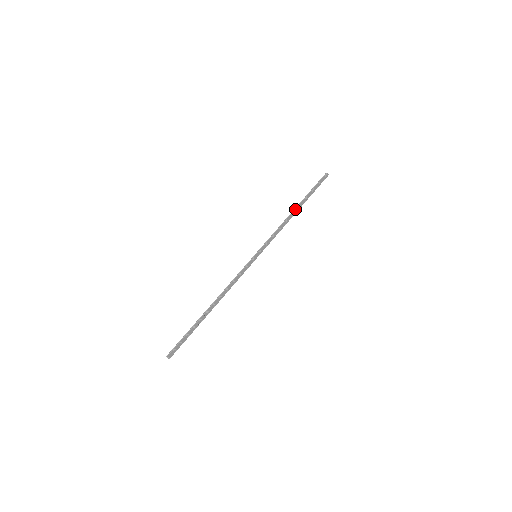
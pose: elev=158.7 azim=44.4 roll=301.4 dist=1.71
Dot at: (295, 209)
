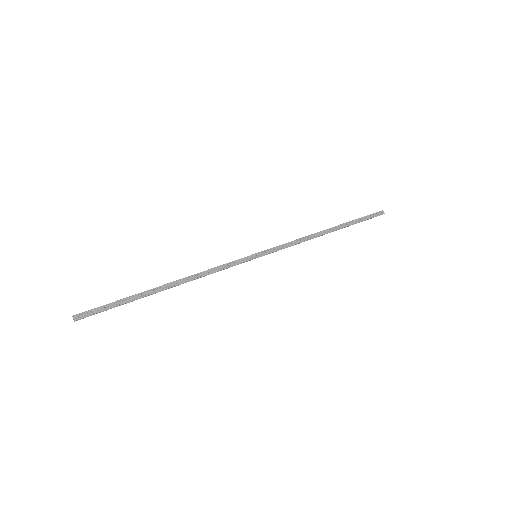
Dot at: (328, 229)
